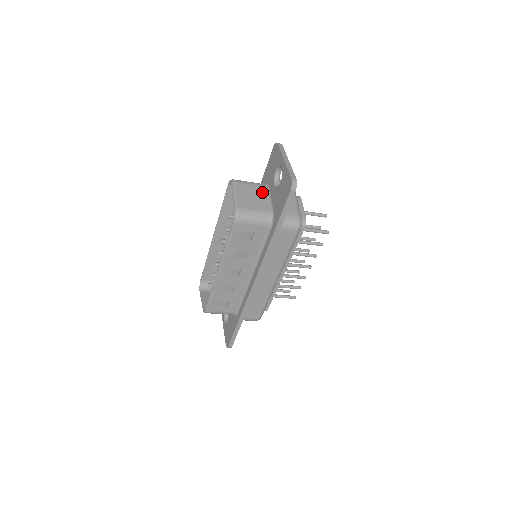
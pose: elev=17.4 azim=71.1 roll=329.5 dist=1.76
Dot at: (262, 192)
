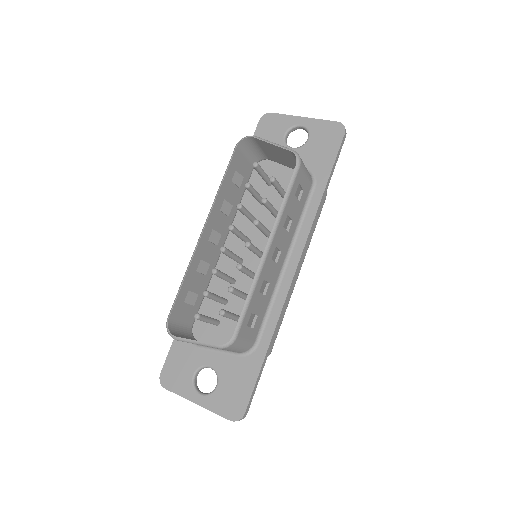
Dot at: occluded
